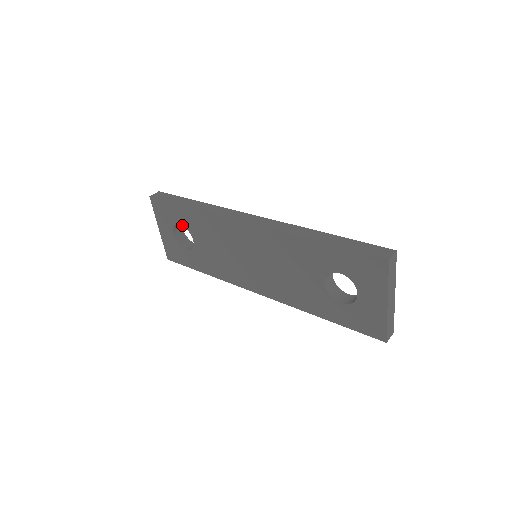
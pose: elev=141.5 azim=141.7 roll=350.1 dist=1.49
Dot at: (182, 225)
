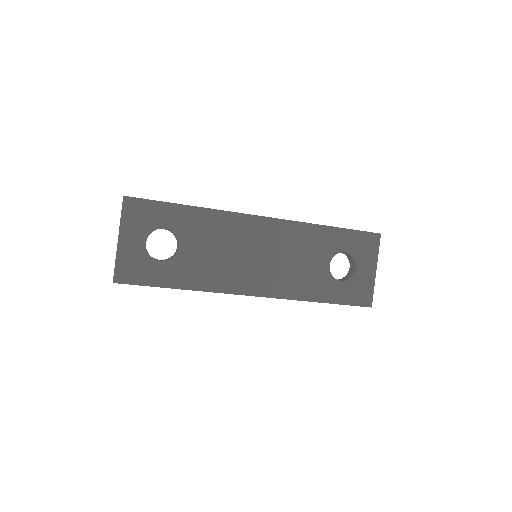
Dot at: (168, 229)
